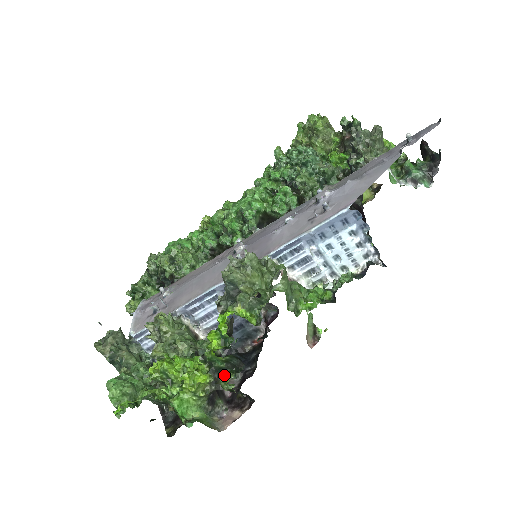
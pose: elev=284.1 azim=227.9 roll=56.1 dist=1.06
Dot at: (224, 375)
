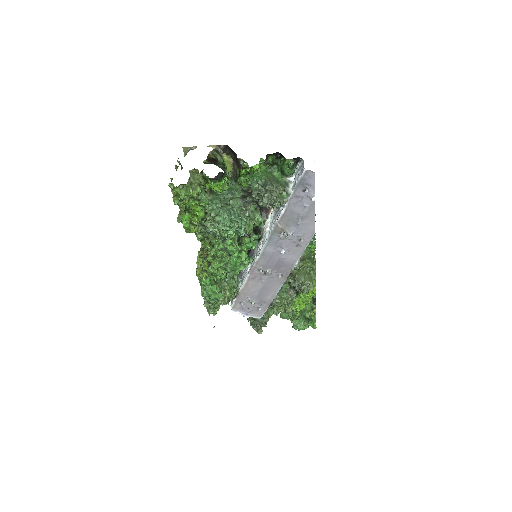
Dot at: occluded
